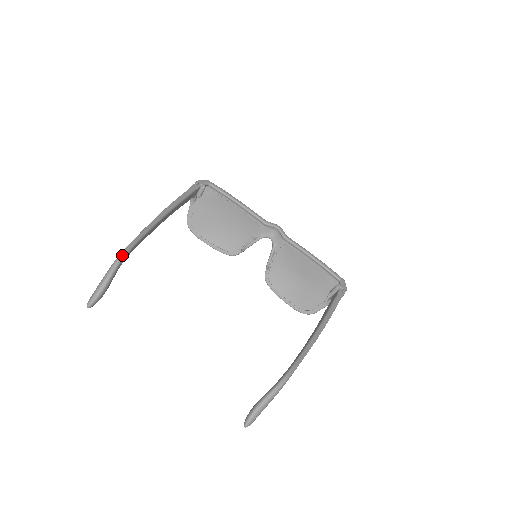
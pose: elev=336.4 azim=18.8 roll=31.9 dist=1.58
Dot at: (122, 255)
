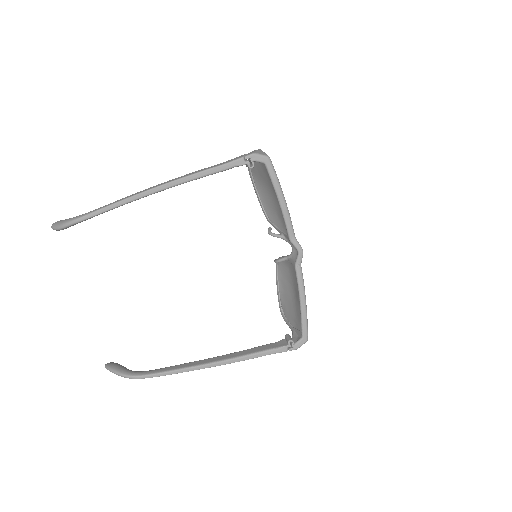
Dot at: (78, 220)
